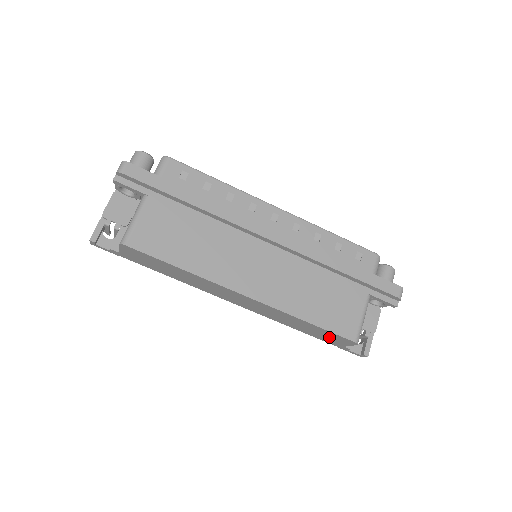
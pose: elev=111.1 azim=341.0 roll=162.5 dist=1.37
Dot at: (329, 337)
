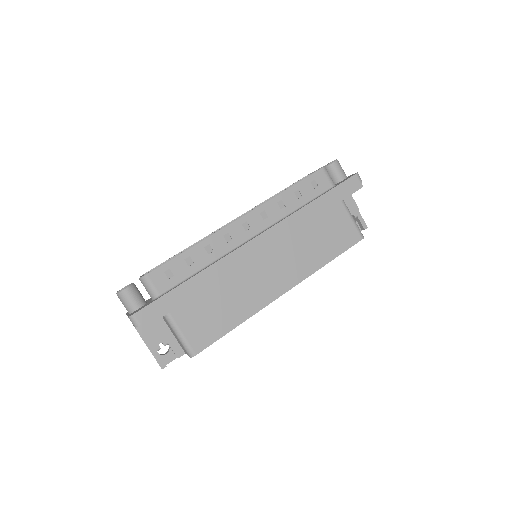
Dot at: occluded
